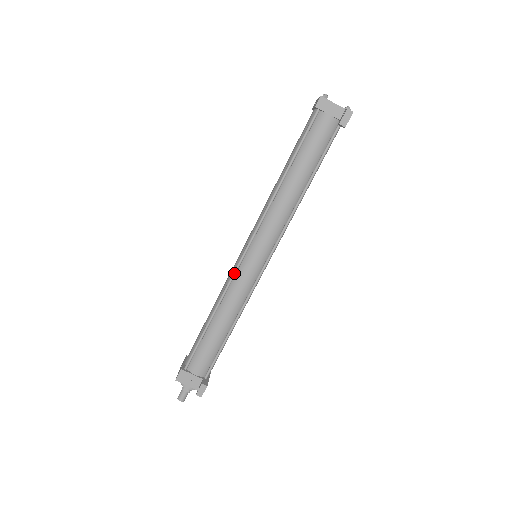
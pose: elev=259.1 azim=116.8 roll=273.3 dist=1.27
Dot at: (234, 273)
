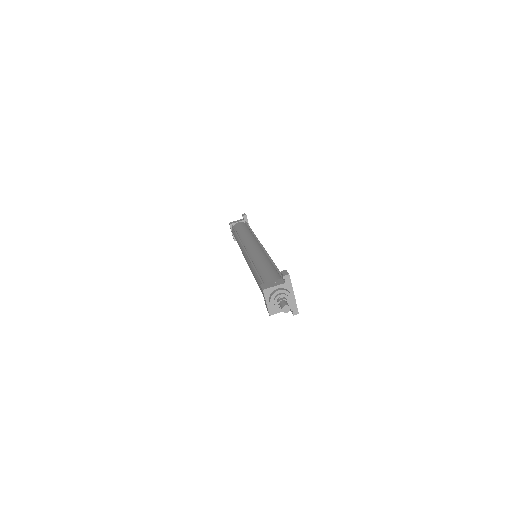
Dot at: (247, 255)
